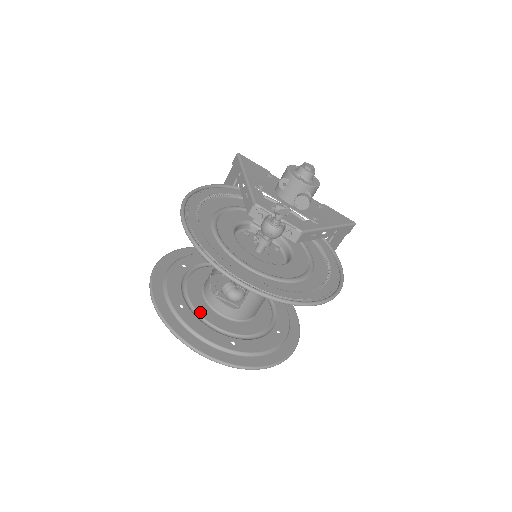
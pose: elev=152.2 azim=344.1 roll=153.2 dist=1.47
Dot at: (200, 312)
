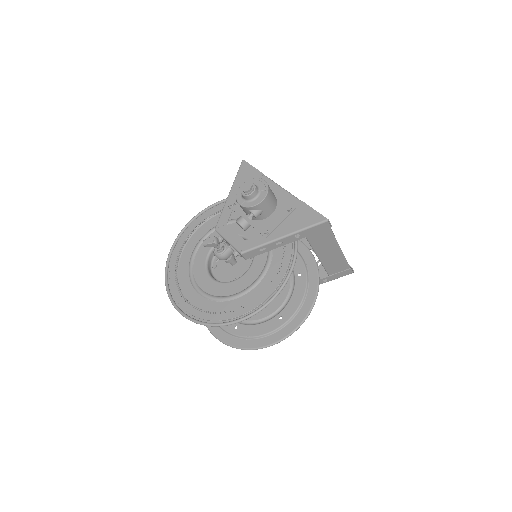
Dot at: occluded
